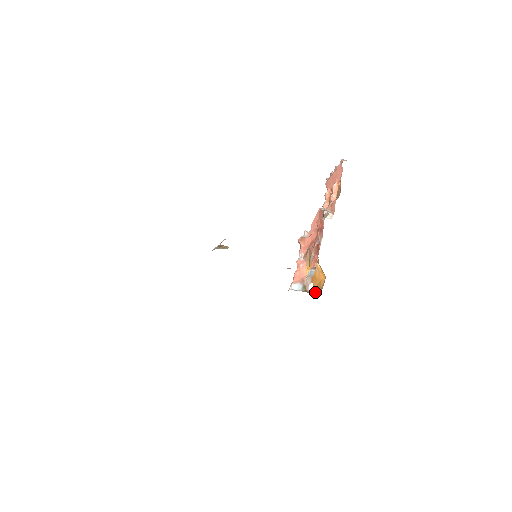
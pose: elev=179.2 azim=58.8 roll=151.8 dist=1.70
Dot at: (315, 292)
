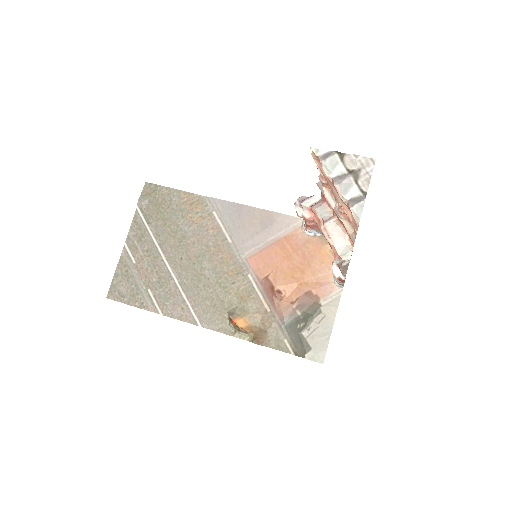
Dot at: occluded
